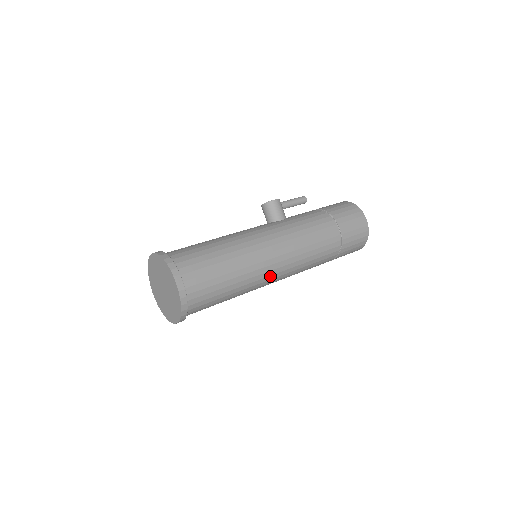
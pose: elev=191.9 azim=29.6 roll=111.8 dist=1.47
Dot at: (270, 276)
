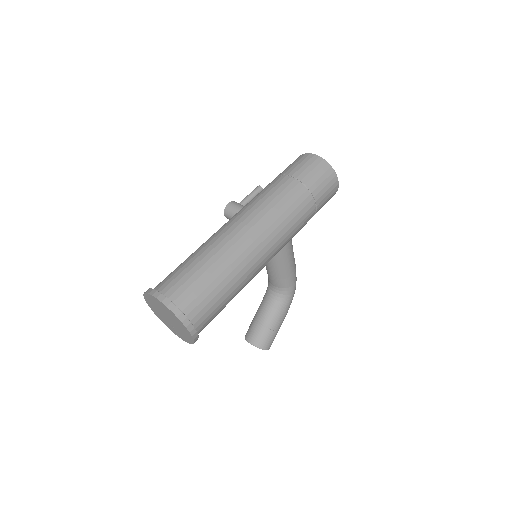
Dot at: (249, 247)
